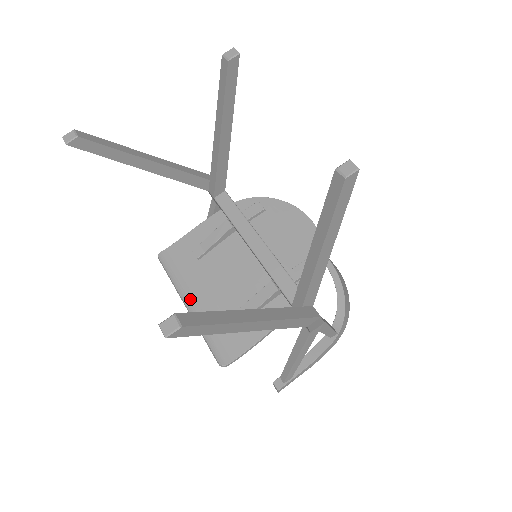
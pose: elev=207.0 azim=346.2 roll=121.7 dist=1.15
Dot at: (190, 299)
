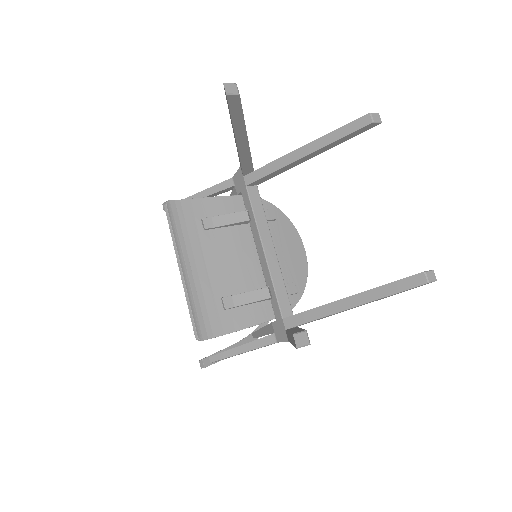
Dot at: (186, 263)
